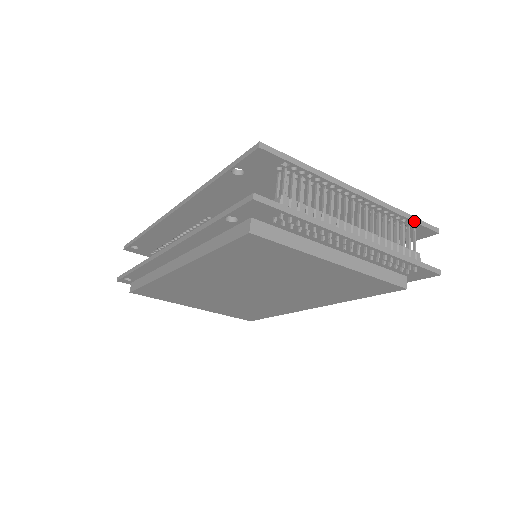
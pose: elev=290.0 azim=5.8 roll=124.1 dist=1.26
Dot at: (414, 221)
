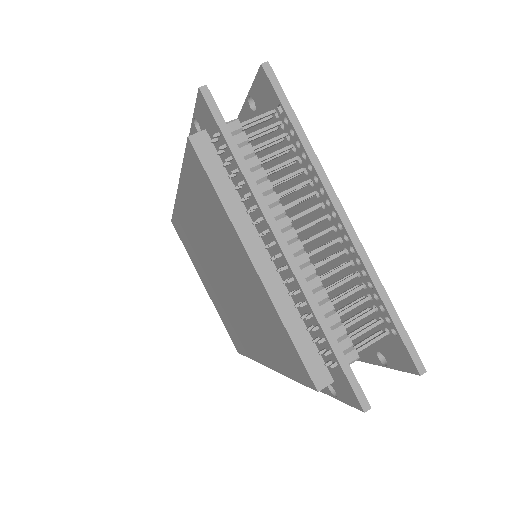
Dot at: (393, 320)
